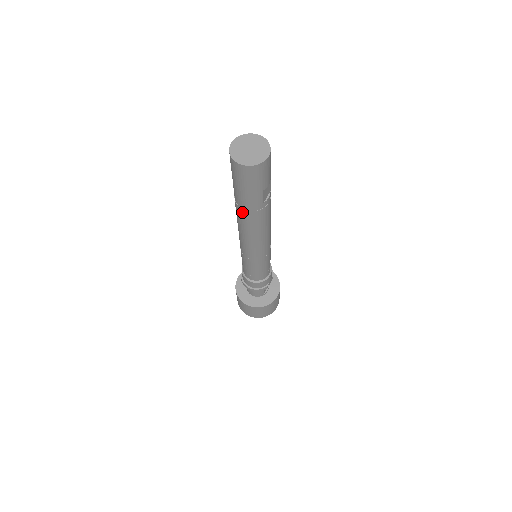
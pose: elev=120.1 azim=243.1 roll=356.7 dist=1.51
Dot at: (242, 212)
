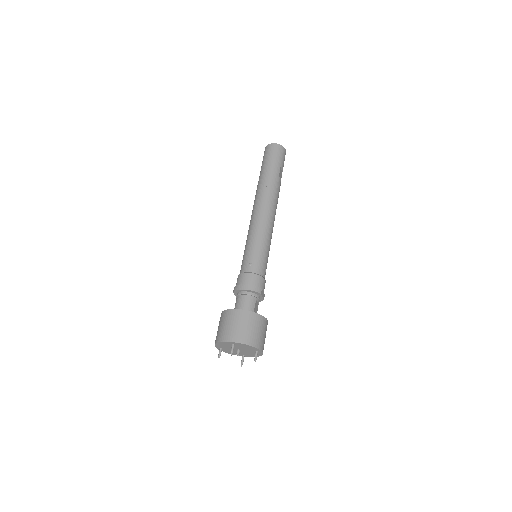
Dot at: (264, 180)
